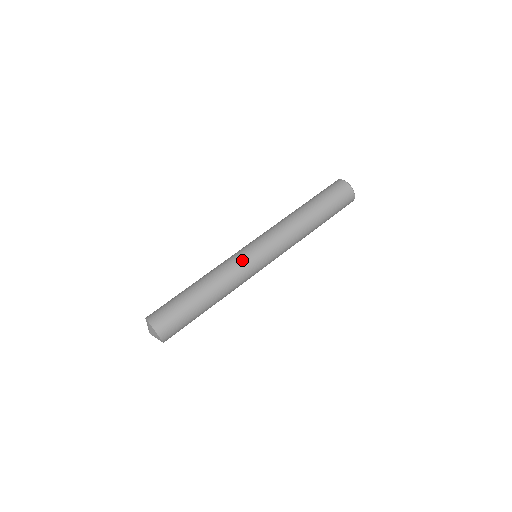
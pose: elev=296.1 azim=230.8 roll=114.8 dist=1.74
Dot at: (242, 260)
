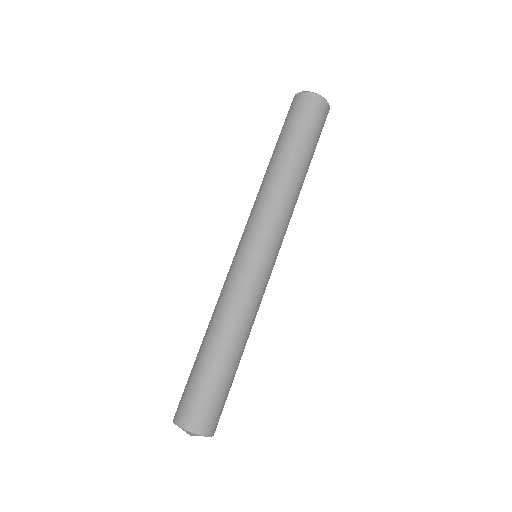
Dot at: (253, 278)
